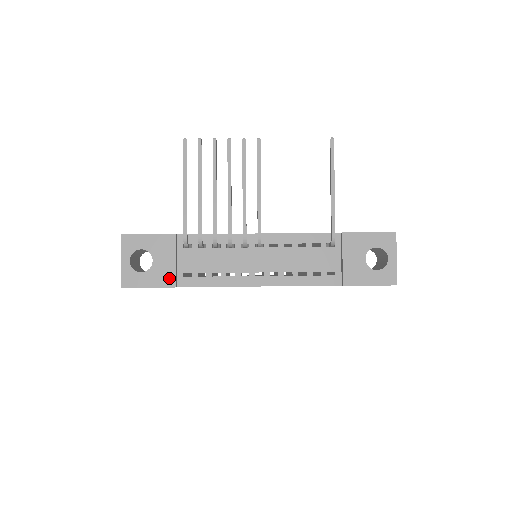
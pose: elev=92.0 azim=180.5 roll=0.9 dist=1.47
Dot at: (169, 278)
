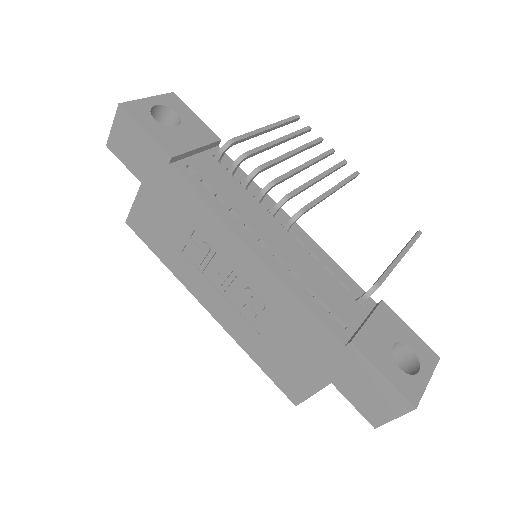
Dot at: (175, 147)
